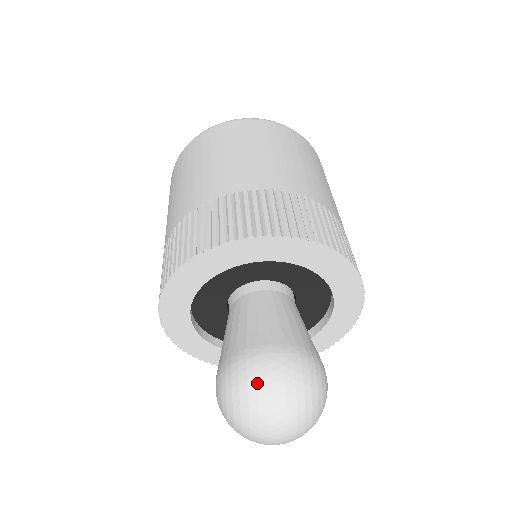
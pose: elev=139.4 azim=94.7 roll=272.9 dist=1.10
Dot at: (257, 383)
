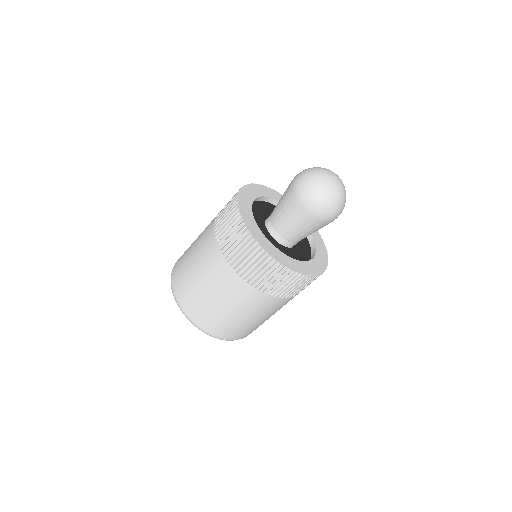
Dot at: (306, 170)
